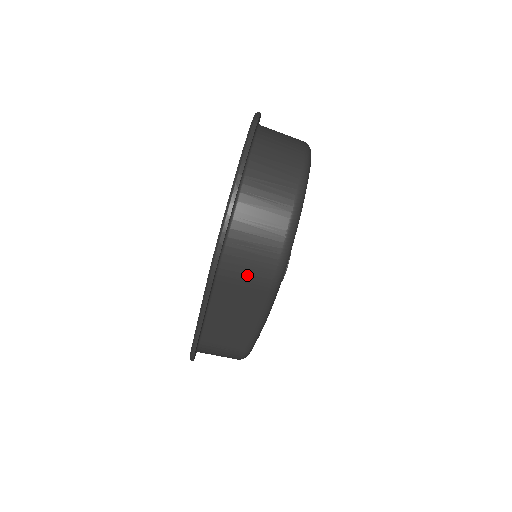
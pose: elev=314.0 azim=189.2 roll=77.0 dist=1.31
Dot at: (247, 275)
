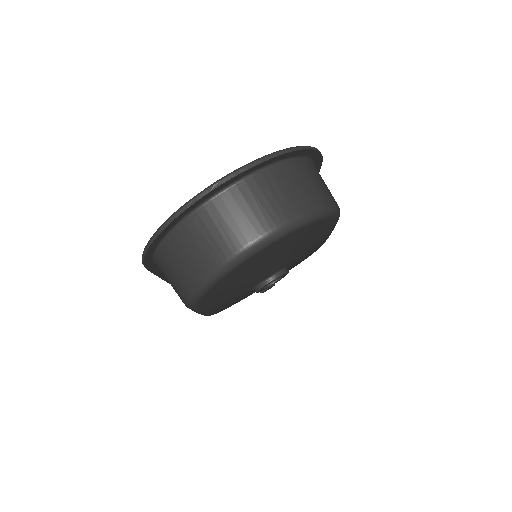
Dot at: (171, 284)
